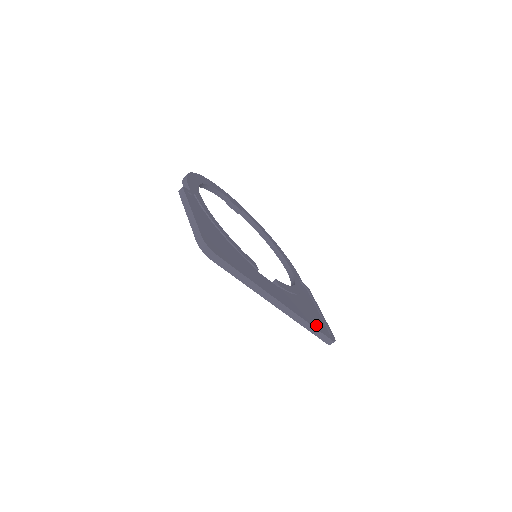
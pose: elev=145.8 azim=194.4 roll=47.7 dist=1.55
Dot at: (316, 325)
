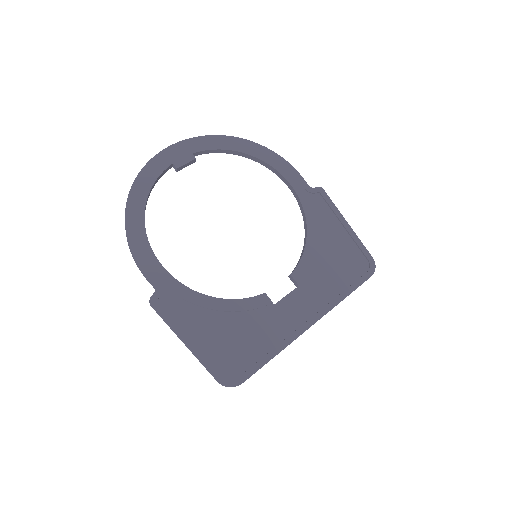
Dot at: (351, 277)
